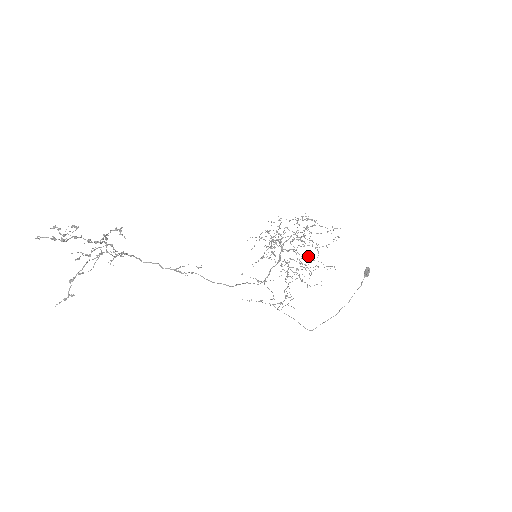
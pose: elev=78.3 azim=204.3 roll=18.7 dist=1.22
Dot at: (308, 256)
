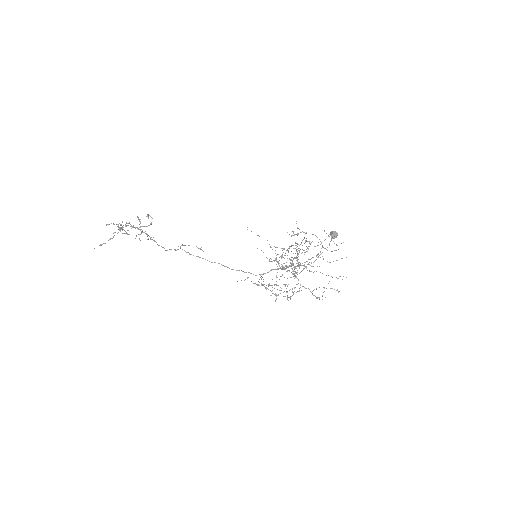
Dot at: occluded
